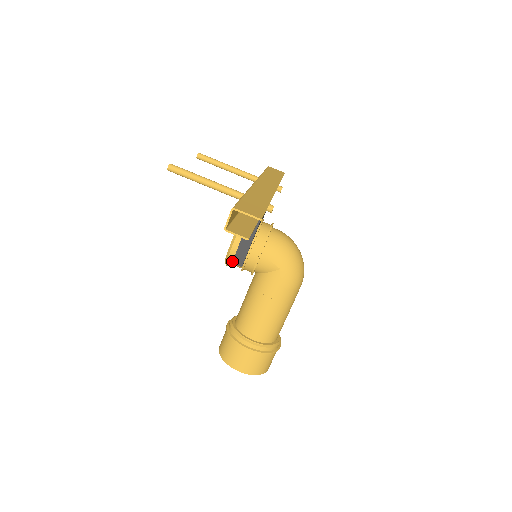
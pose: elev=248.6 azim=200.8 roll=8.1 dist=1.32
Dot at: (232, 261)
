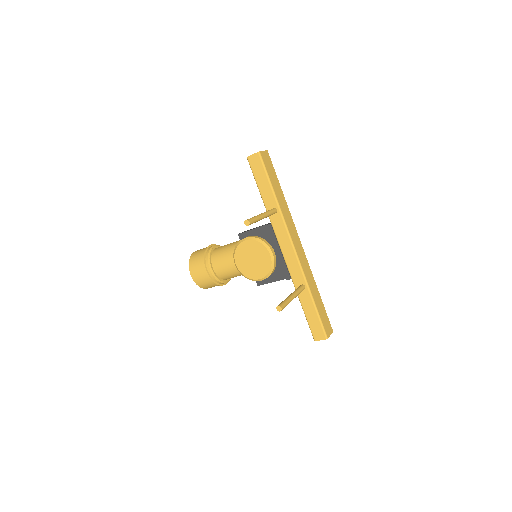
Dot at: occluded
